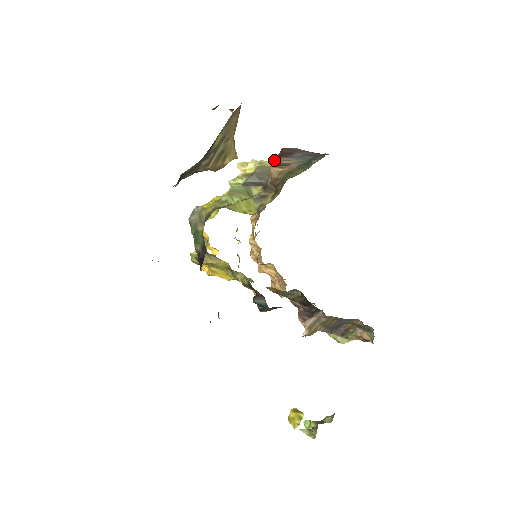
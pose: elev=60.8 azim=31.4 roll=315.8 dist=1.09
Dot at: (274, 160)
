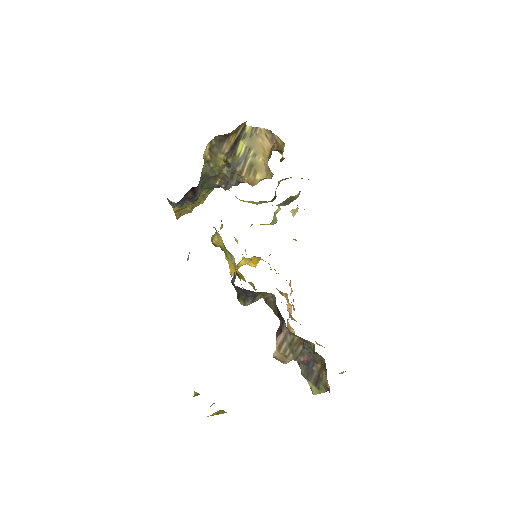
Dot at: (299, 192)
